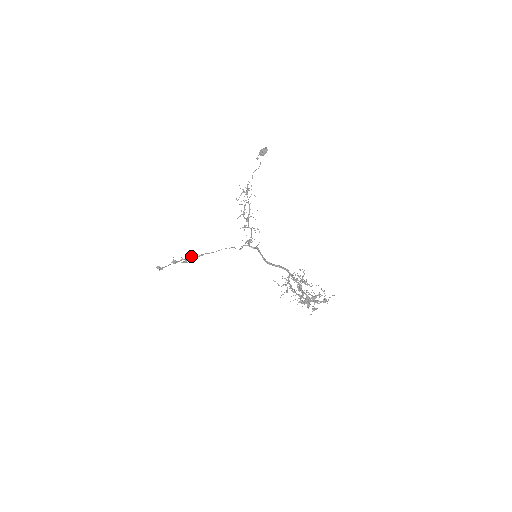
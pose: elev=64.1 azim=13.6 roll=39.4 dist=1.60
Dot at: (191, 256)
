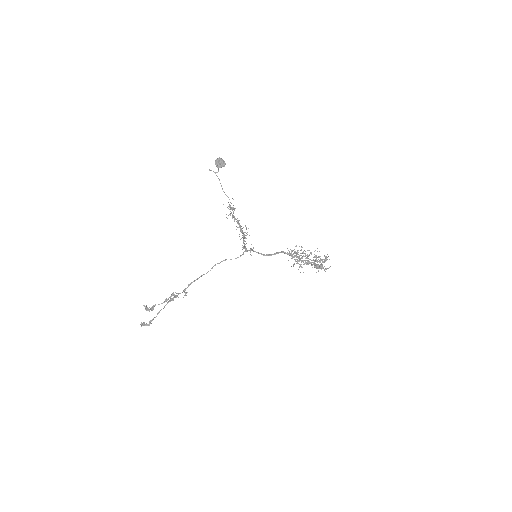
Dot at: (173, 292)
